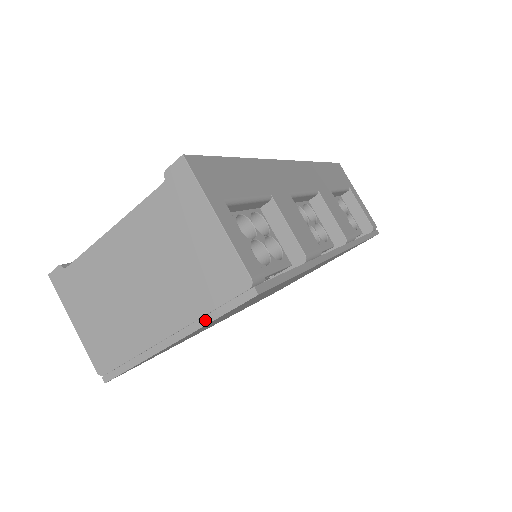
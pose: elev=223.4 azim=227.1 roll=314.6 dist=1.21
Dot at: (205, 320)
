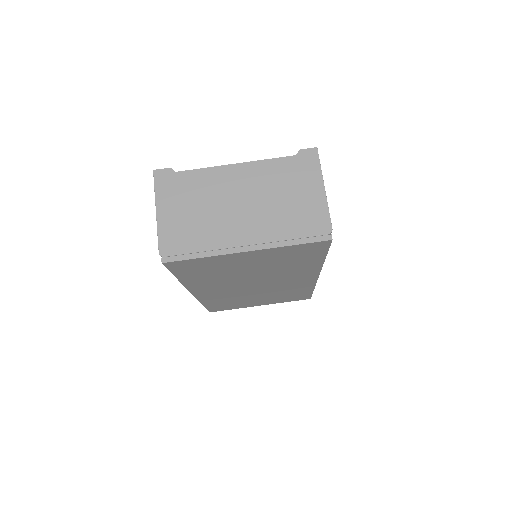
Dot at: (285, 243)
